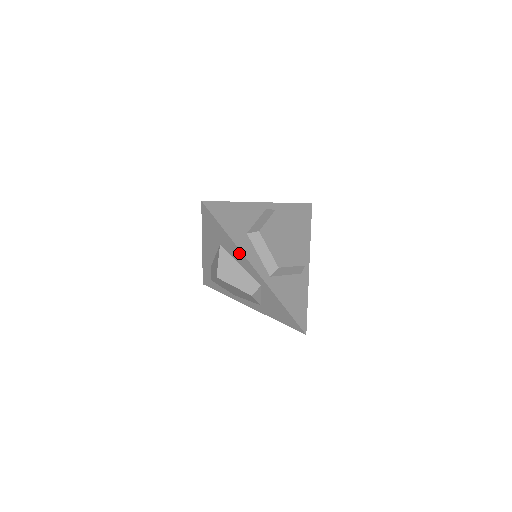
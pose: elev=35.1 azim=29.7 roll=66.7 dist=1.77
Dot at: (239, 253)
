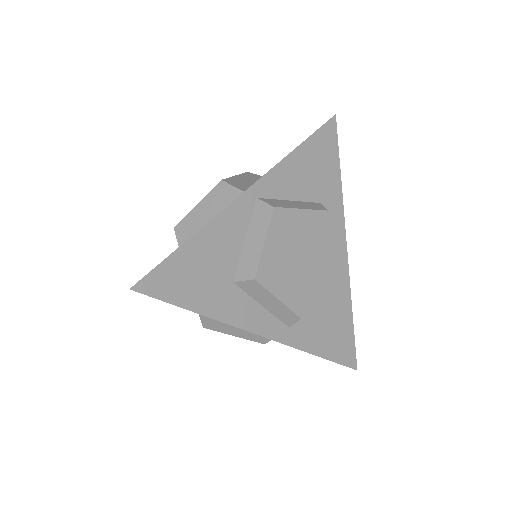
Dot at: occluded
